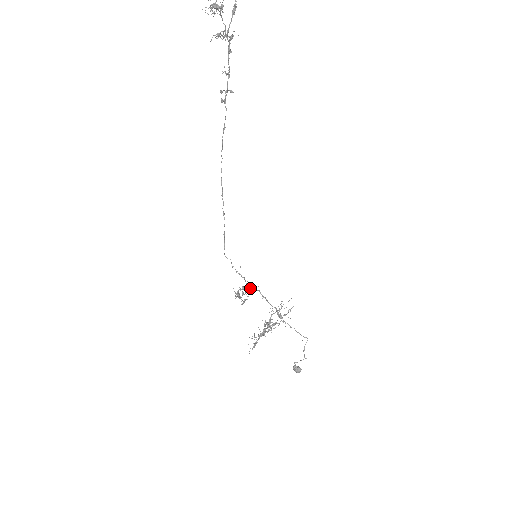
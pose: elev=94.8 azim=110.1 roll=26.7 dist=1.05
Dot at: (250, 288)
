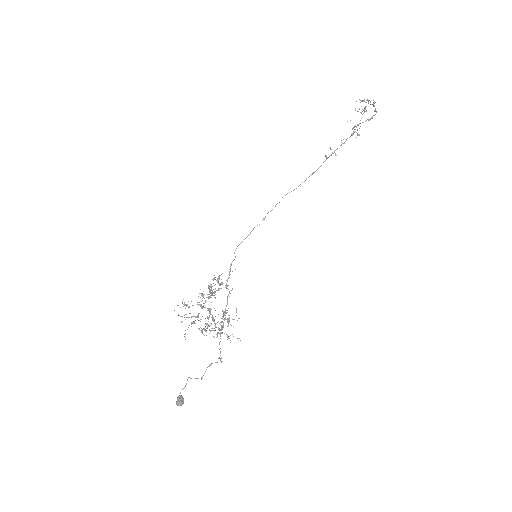
Dot at: (226, 286)
